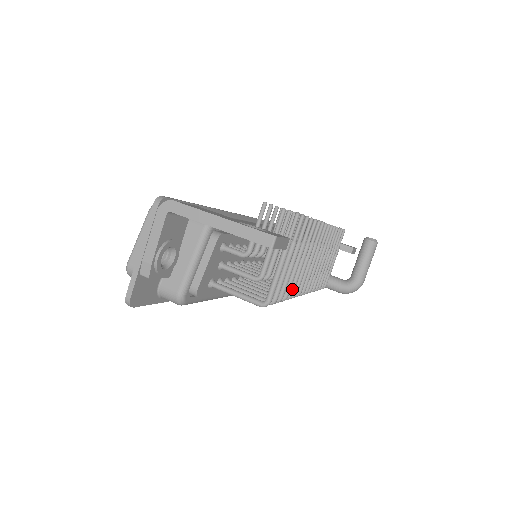
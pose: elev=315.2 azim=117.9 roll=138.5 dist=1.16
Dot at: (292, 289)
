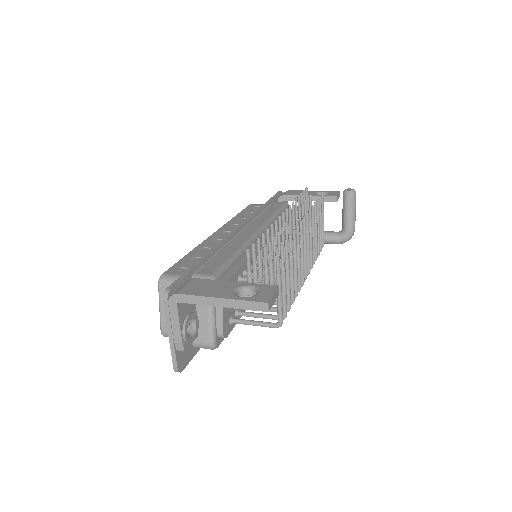
Dot at: (296, 290)
